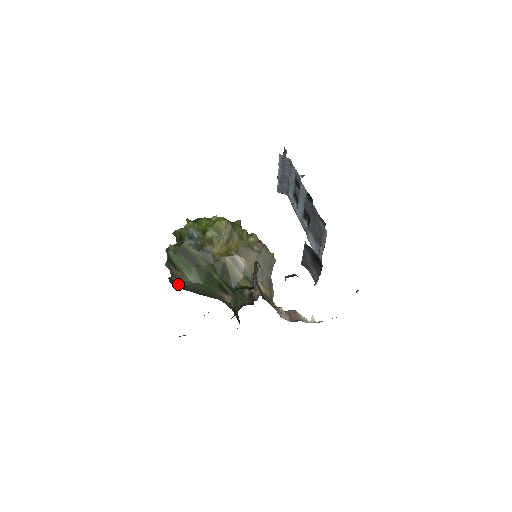
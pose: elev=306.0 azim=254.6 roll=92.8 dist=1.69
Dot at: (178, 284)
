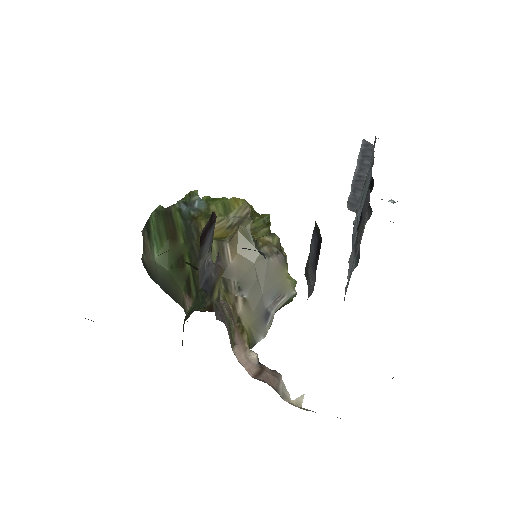
Dot at: (147, 266)
